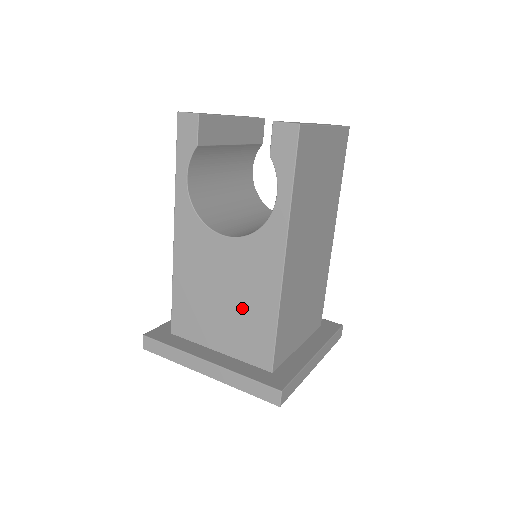
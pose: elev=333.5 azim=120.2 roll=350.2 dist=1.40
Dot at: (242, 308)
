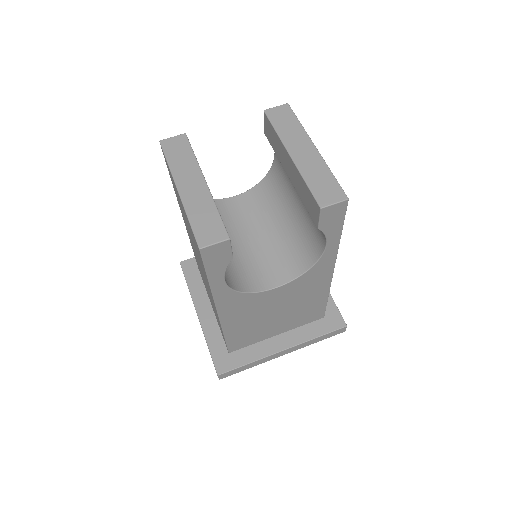
Dot at: (297, 309)
